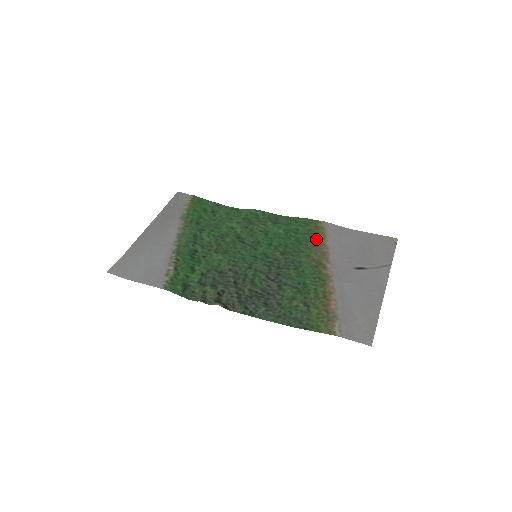
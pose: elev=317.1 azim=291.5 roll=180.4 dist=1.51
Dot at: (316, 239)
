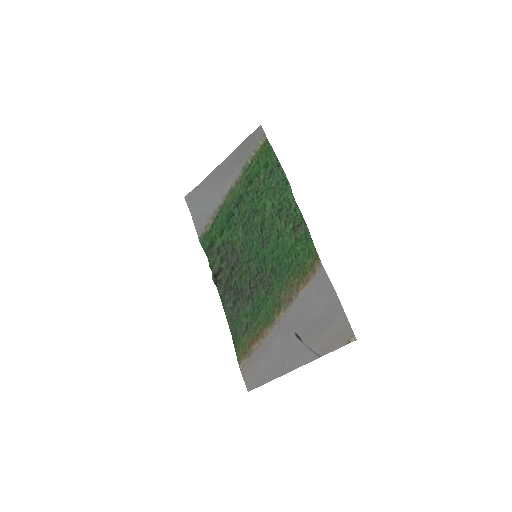
Dot at: (299, 279)
